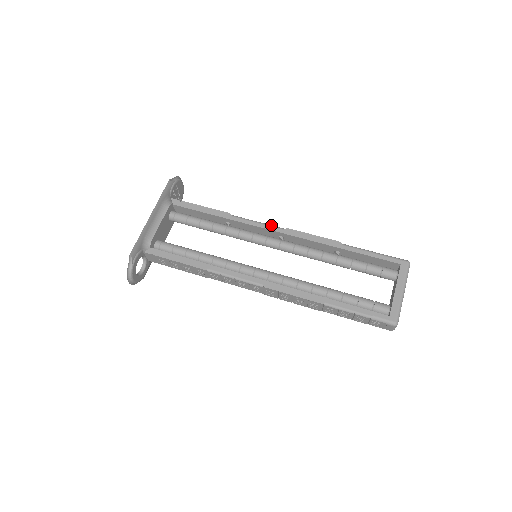
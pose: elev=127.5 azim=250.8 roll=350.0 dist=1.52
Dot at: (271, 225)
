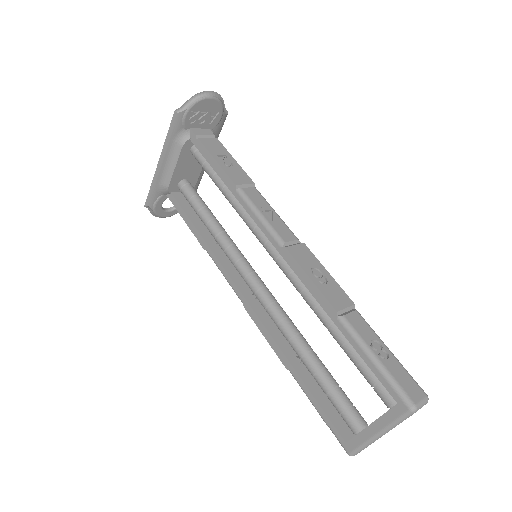
Dot at: (270, 230)
